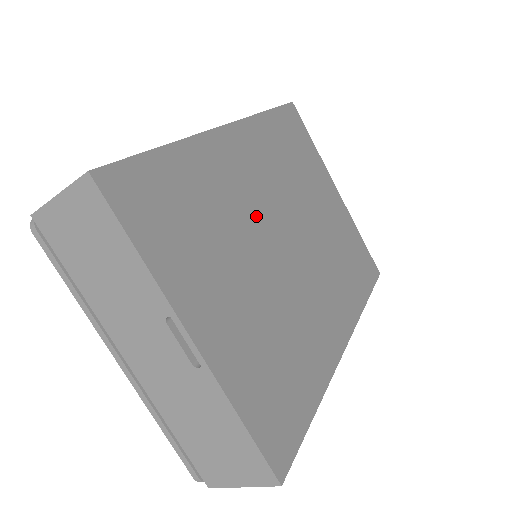
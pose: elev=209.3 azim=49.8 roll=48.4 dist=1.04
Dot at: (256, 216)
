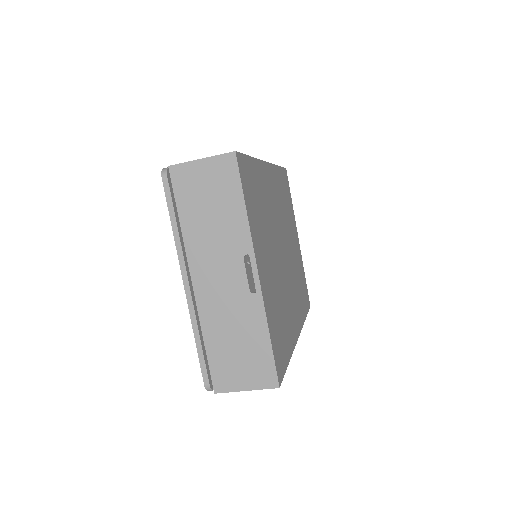
Dot at: (275, 225)
